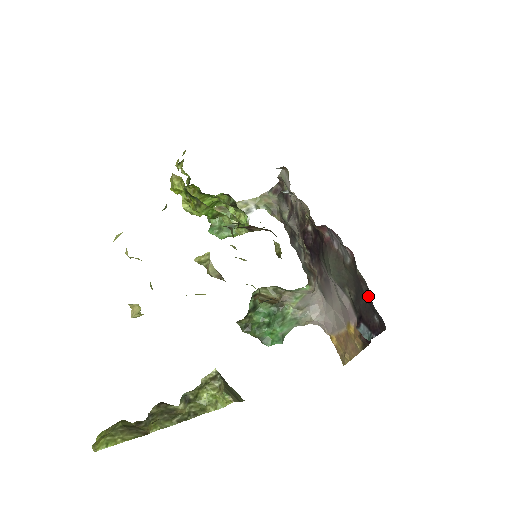
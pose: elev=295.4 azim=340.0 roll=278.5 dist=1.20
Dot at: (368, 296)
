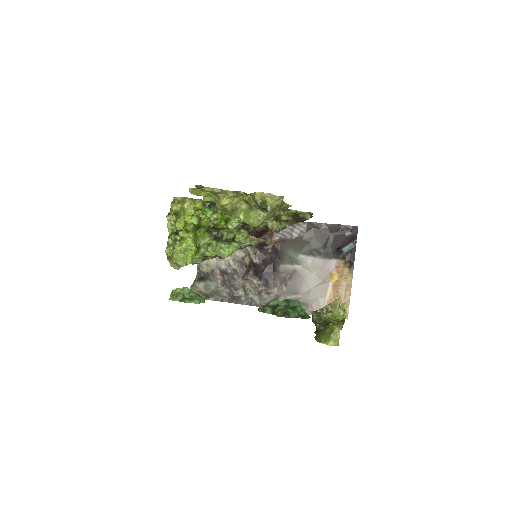
Dot at: (333, 228)
